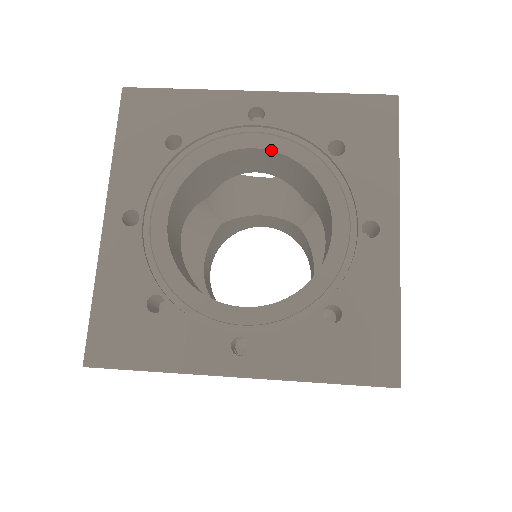
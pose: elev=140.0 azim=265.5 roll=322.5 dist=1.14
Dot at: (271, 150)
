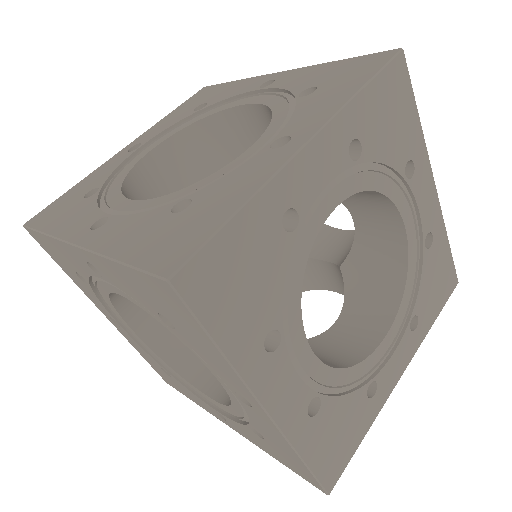
Dot at: (257, 103)
